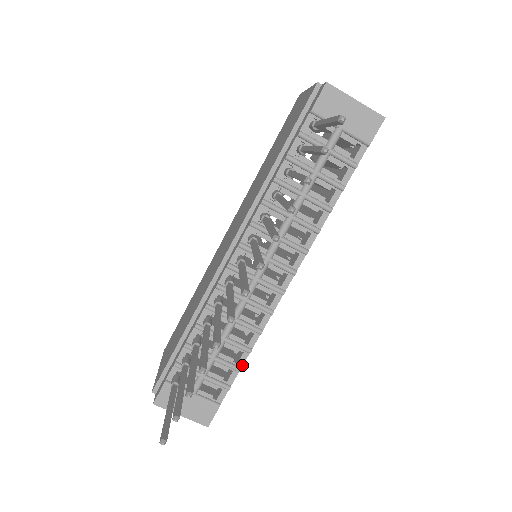
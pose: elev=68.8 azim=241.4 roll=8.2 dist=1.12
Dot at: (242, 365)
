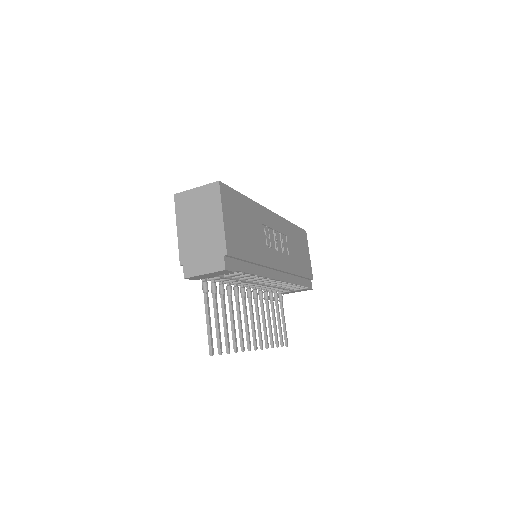
Dot at: (299, 285)
